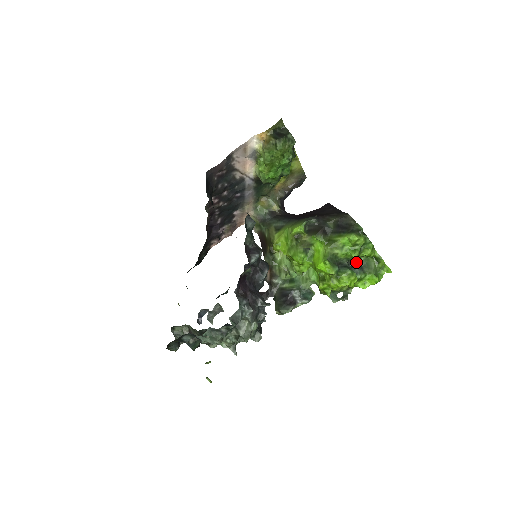
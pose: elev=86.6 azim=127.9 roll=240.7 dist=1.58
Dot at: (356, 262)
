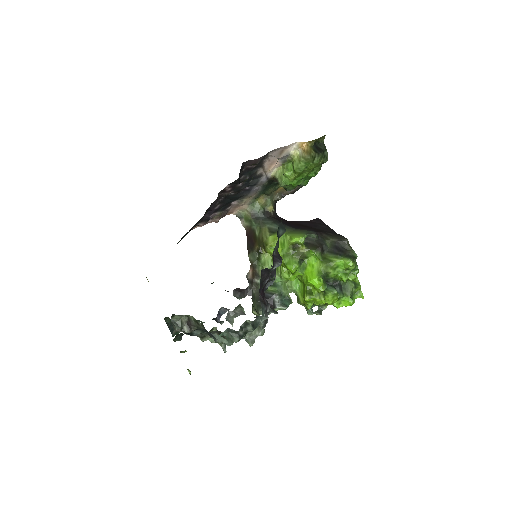
Dot at: (338, 283)
